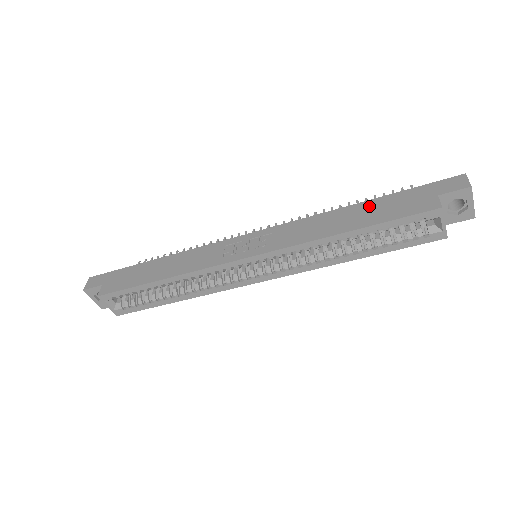
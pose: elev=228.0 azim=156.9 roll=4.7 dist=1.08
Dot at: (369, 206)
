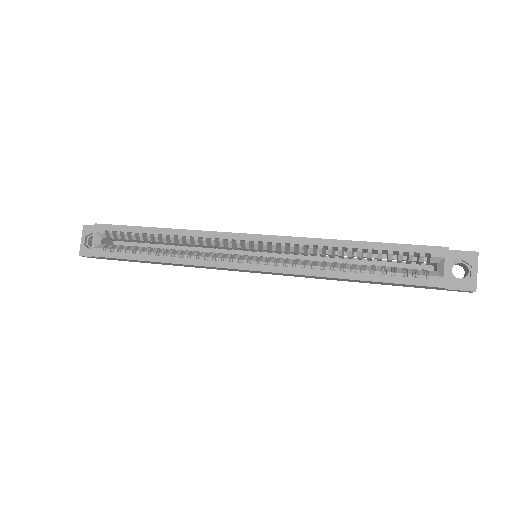
Dot at: occluded
